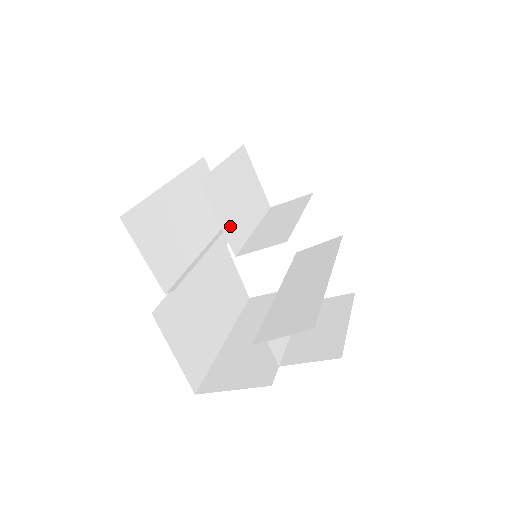
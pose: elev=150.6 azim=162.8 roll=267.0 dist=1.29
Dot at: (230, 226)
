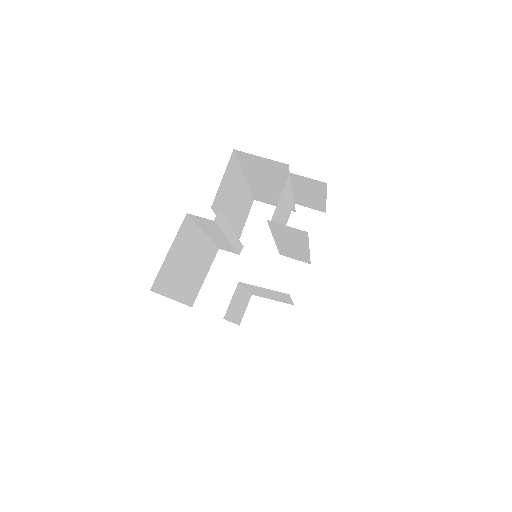
Dot at: (277, 212)
